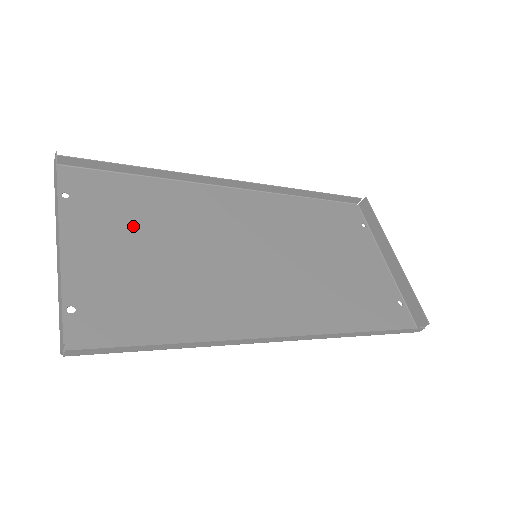
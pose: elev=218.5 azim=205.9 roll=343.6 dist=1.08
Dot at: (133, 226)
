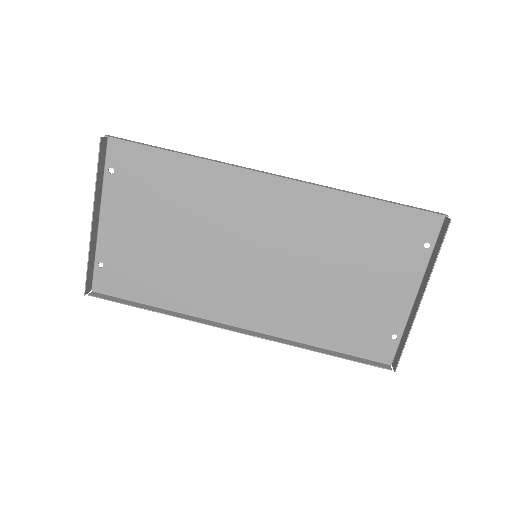
Dot at: (156, 208)
